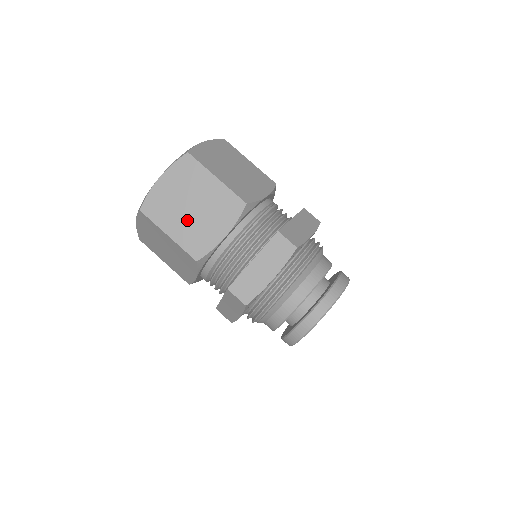
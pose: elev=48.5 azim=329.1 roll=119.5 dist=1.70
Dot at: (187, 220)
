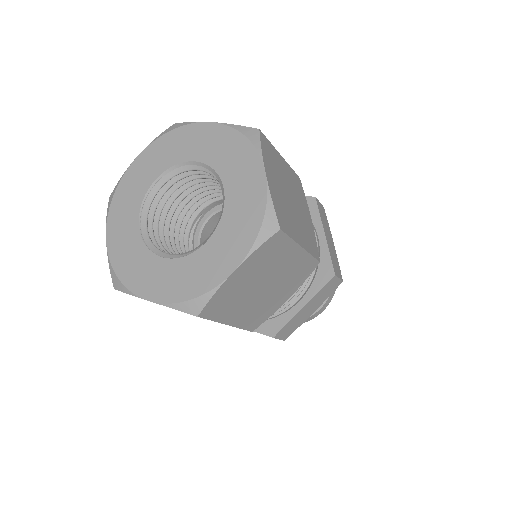
Dot at: (254, 302)
